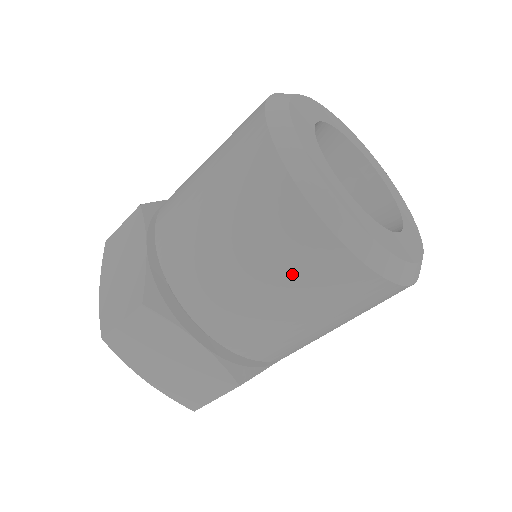
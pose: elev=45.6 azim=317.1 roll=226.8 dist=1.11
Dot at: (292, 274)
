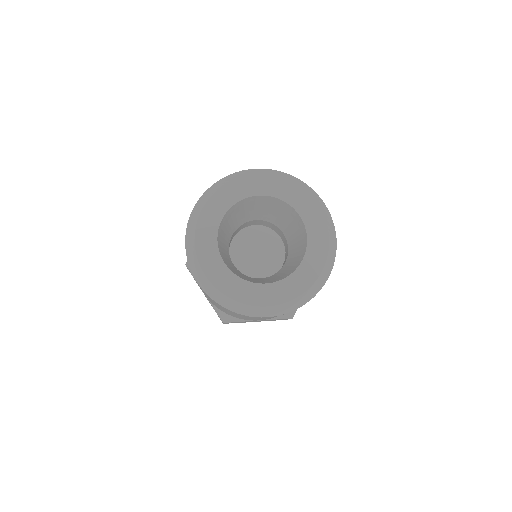
Dot at: (262, 318)
